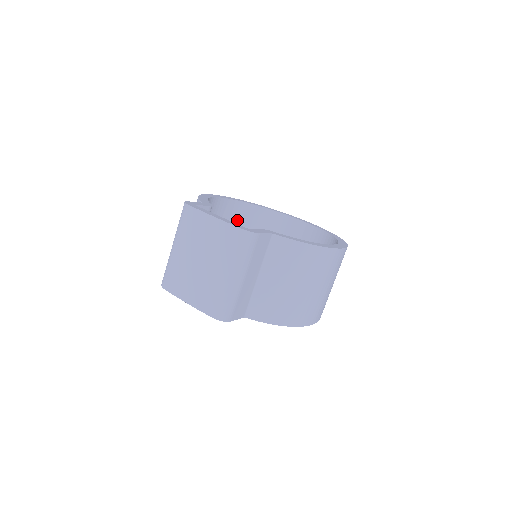
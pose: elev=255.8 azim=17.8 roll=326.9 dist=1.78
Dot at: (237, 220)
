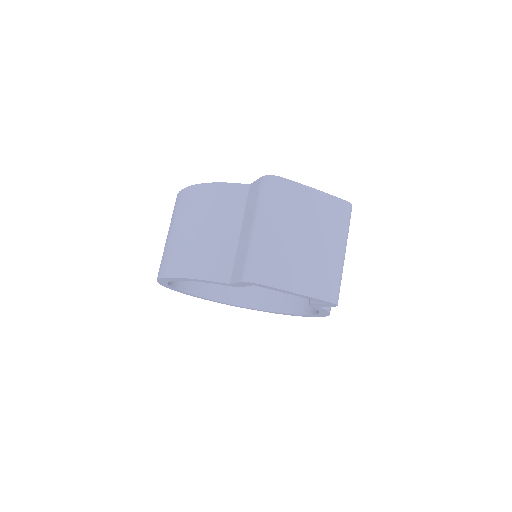
Dot at: occluded
